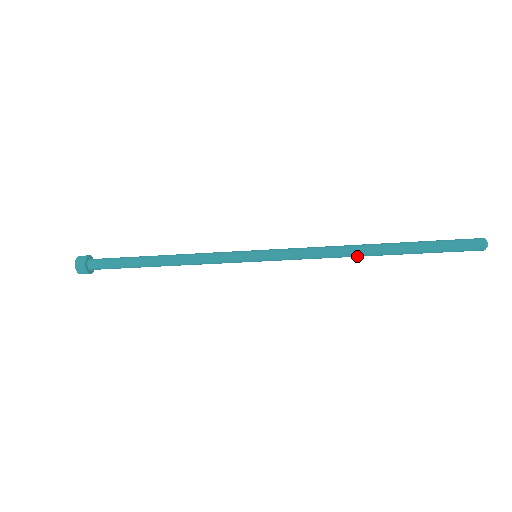
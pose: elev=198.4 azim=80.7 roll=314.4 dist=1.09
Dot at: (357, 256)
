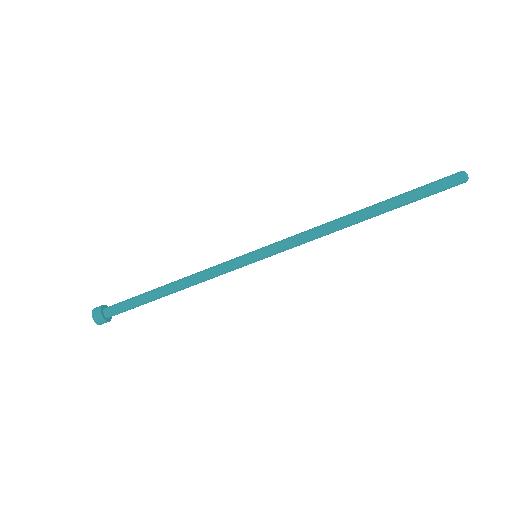
Dot at: (347, 218)
